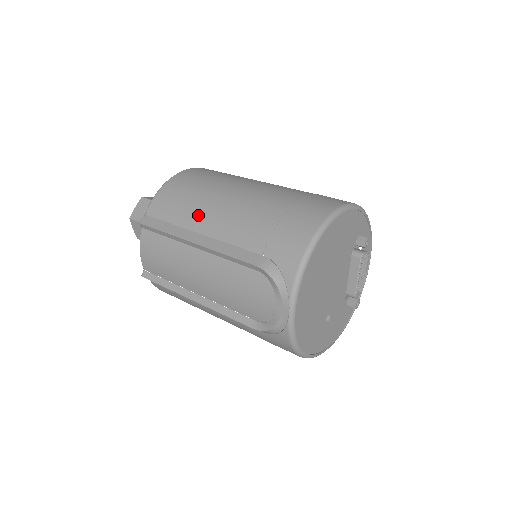
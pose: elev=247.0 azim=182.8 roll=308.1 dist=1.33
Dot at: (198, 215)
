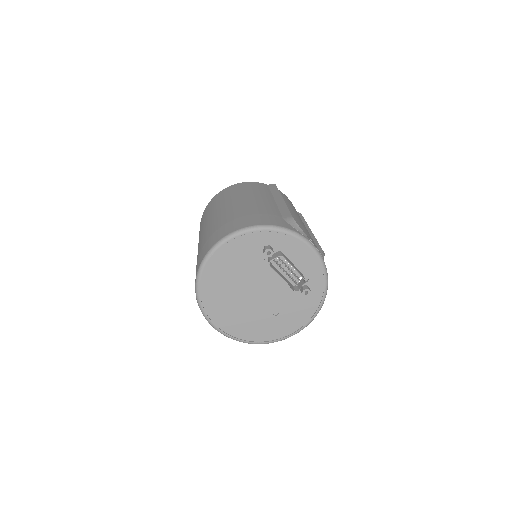
Dot at: occluded
